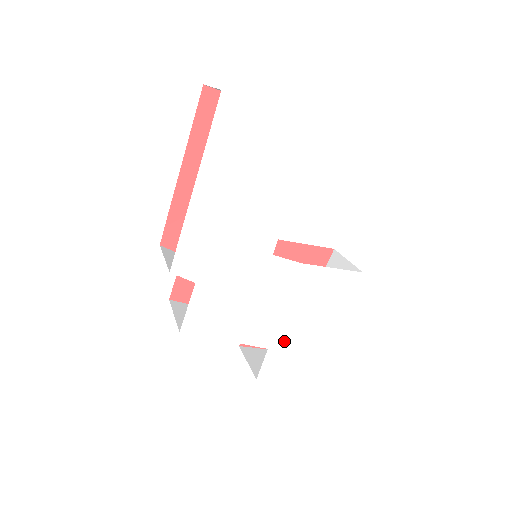
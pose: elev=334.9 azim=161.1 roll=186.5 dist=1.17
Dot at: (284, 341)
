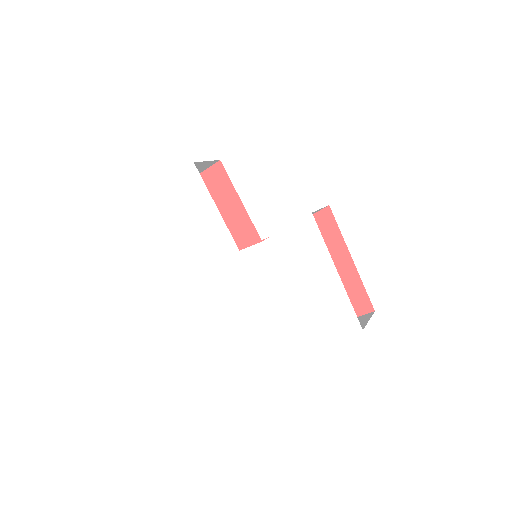
Dot at: (305, 304)
